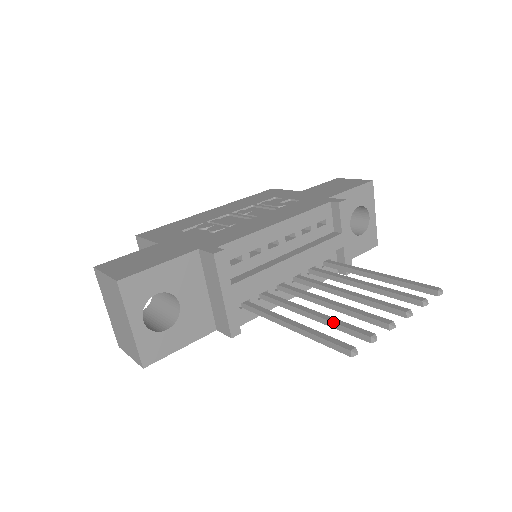
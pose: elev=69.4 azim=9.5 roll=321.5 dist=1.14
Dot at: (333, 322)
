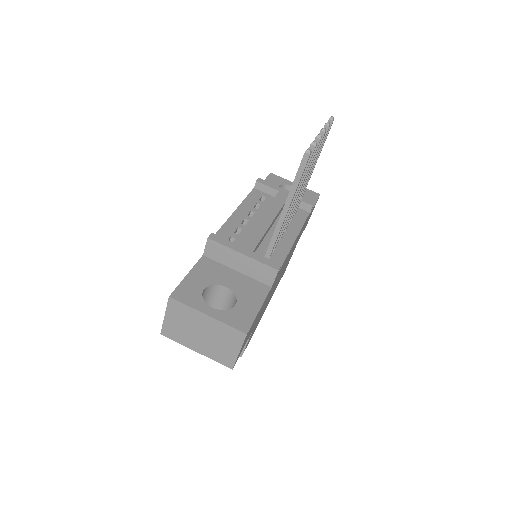
Dot at: occluded
